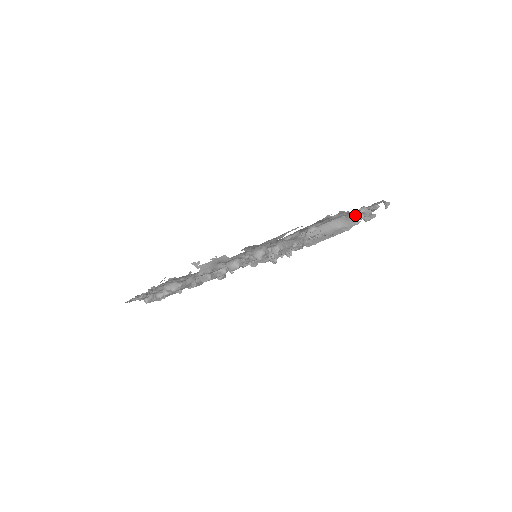
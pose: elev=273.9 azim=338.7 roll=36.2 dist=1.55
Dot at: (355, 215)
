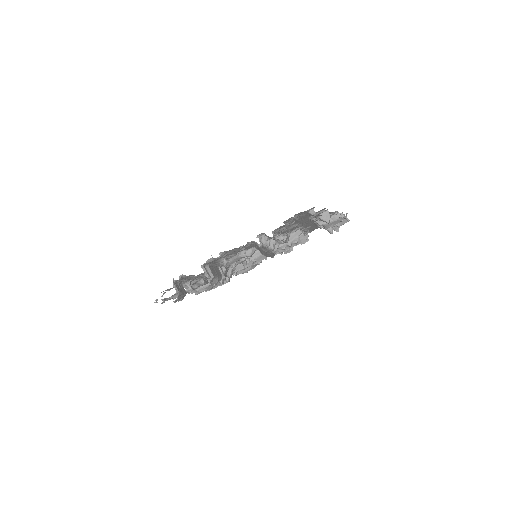
Dot at: occluded
